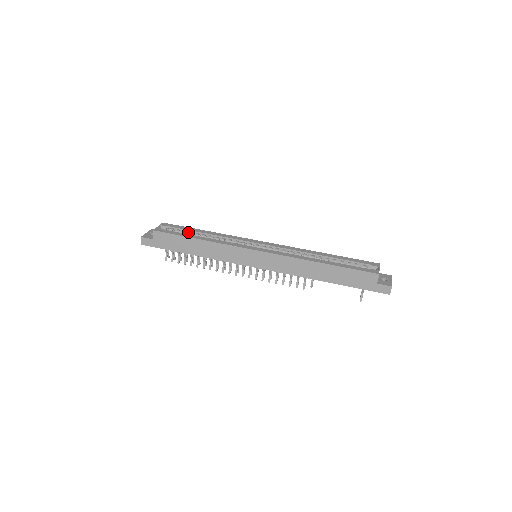
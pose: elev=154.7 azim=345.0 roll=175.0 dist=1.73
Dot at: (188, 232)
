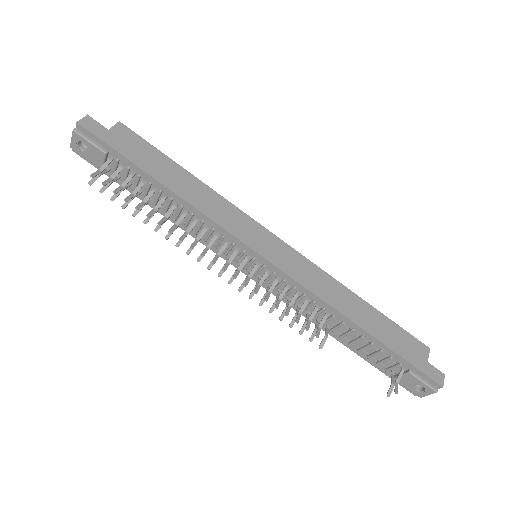
Dot at: occluded
